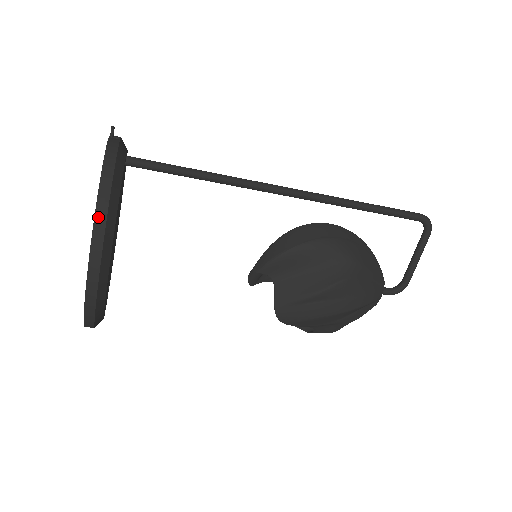
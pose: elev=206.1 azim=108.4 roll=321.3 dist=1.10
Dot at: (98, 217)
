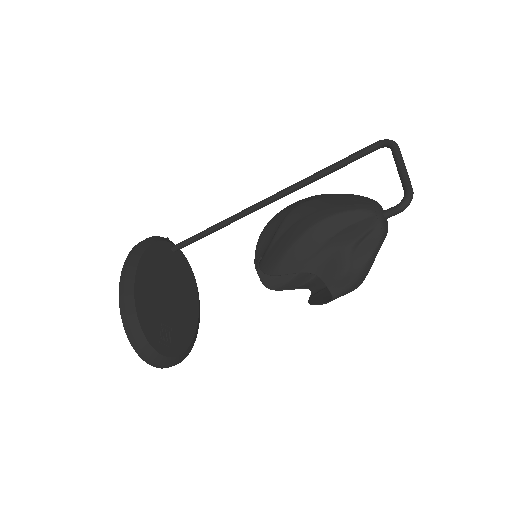
Dot at: (131, 252)
